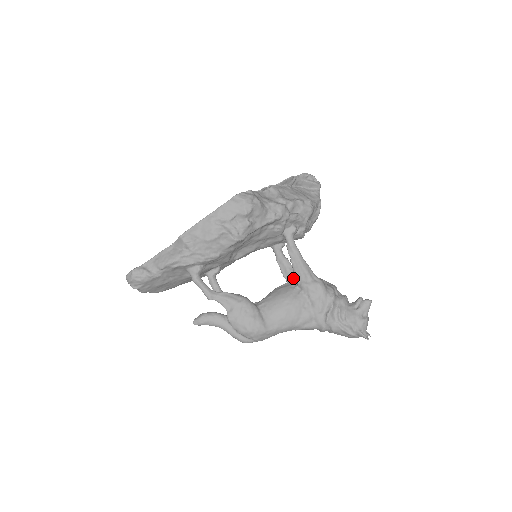
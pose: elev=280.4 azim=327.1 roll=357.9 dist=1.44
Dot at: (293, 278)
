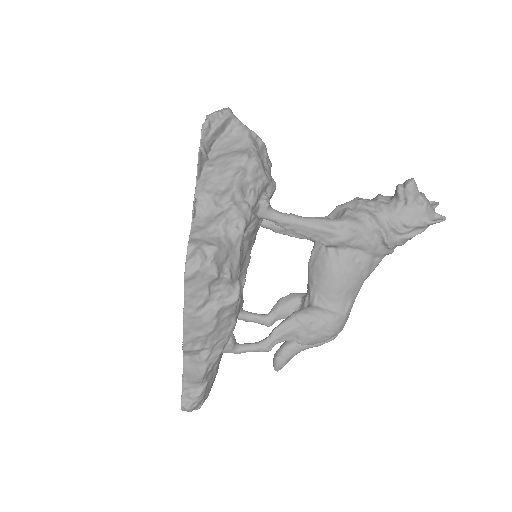
Dot at: occluded
